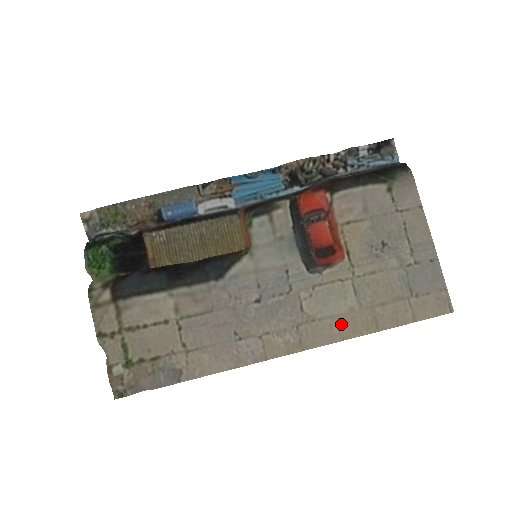
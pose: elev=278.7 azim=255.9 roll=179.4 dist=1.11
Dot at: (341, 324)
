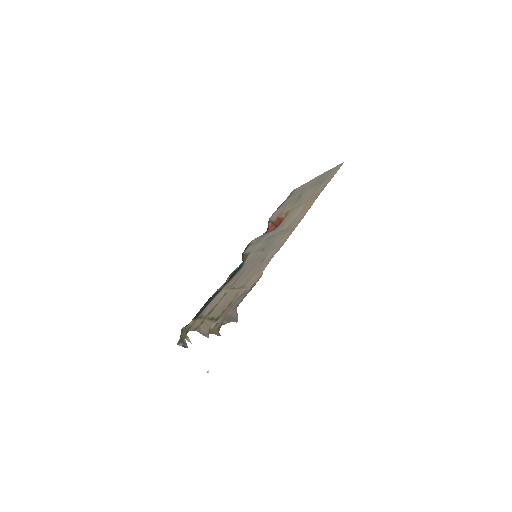
Dot at: (304, 211)
